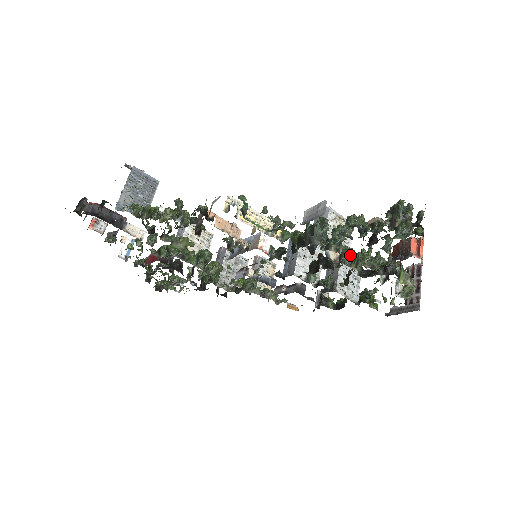
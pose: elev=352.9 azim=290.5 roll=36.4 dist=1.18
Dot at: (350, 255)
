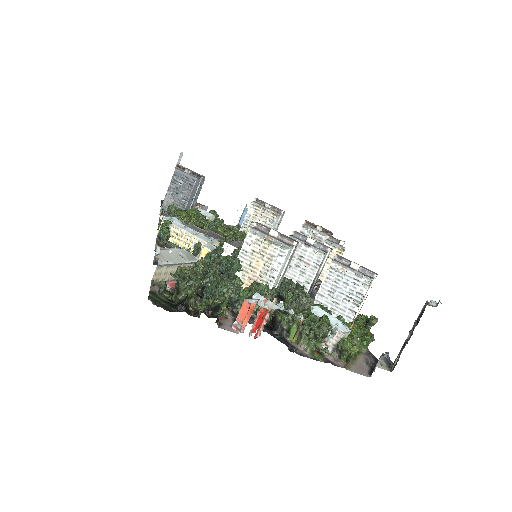
Dot at: occluded
